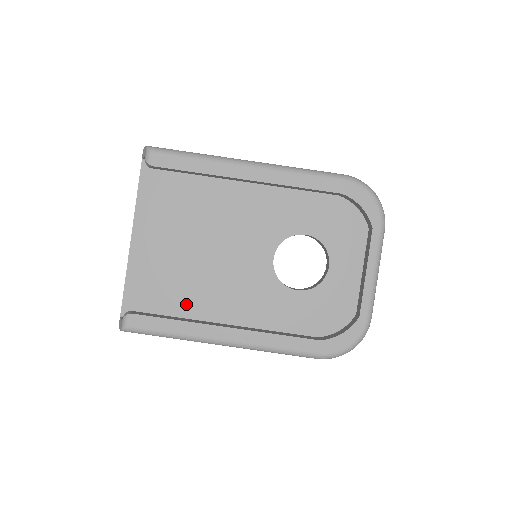
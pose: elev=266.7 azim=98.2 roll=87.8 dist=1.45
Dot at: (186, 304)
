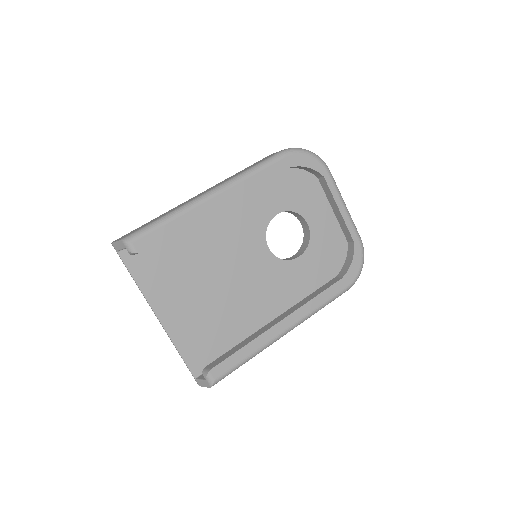
Dot at: (234, 329)
